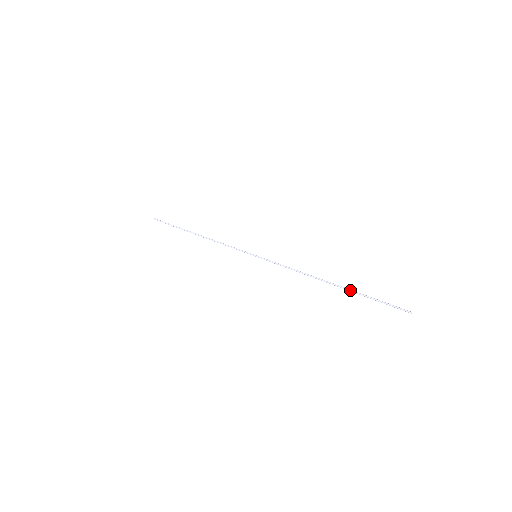
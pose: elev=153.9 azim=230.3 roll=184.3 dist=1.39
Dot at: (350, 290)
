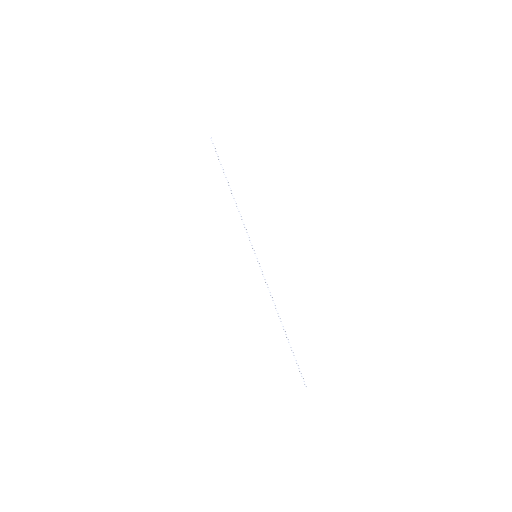
Dot at: (288, 342)
